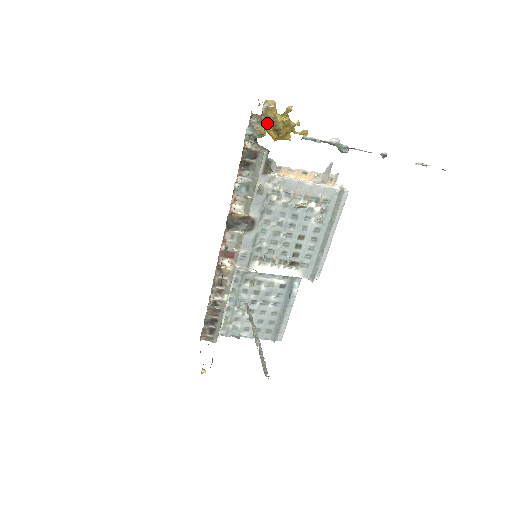
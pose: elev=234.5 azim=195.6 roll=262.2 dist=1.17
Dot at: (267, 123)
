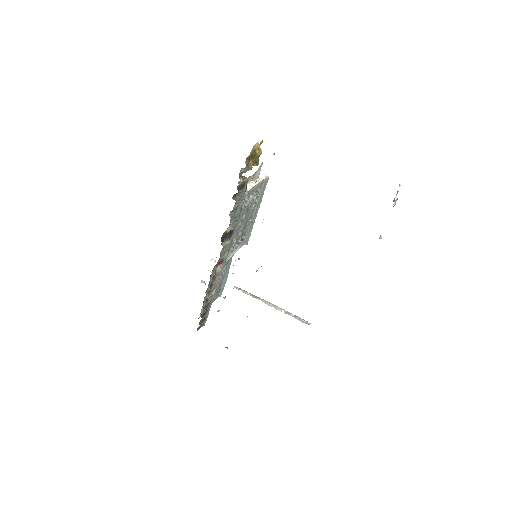
Dot at: (249, 159)
